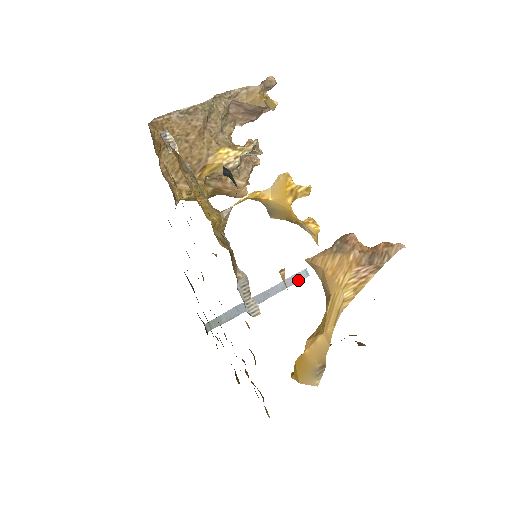
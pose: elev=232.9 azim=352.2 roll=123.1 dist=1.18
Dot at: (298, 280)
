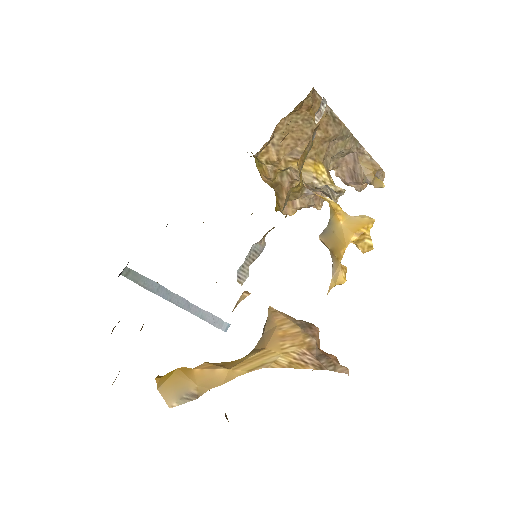
Dot at: (217, 325)
